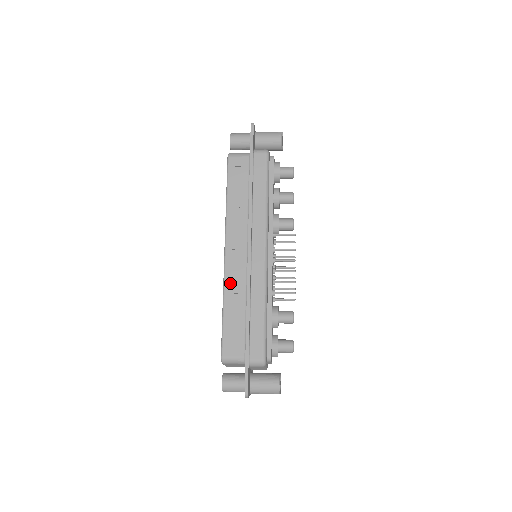
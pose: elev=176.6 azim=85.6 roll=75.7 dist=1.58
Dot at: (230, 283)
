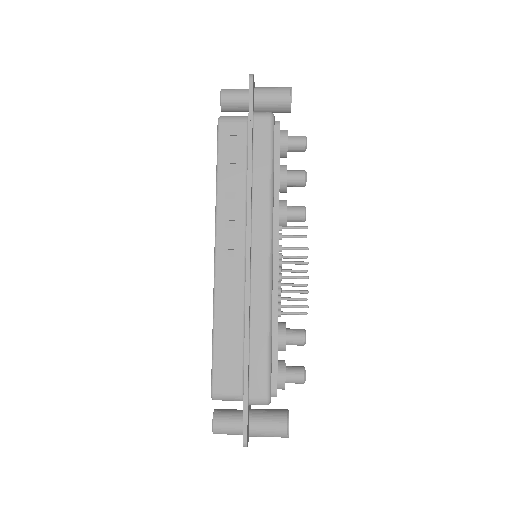
Dot at: (222, 295)
